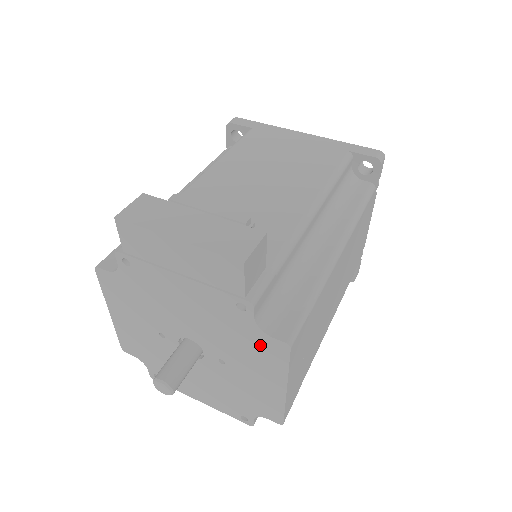
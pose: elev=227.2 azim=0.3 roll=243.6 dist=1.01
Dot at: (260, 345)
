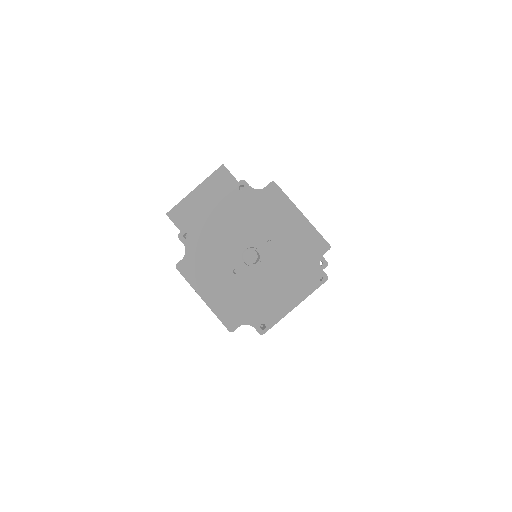
Dot at: (267, 200)
